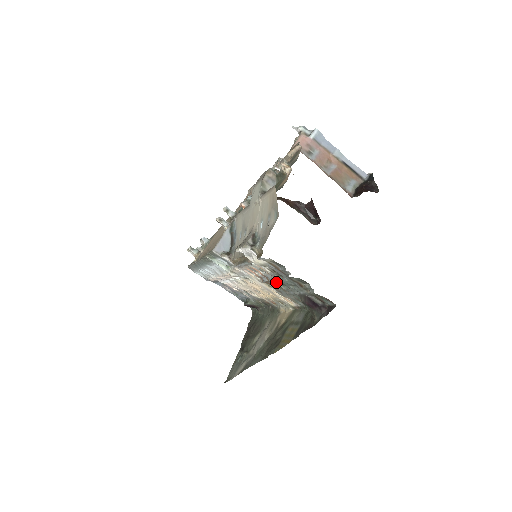
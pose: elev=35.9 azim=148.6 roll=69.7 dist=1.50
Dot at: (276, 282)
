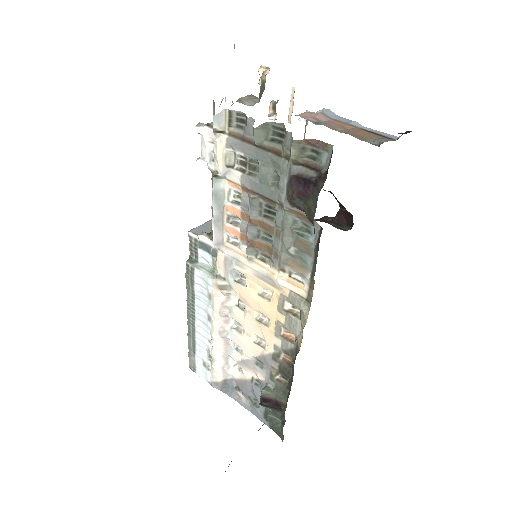
Dot at: (261, 218)
